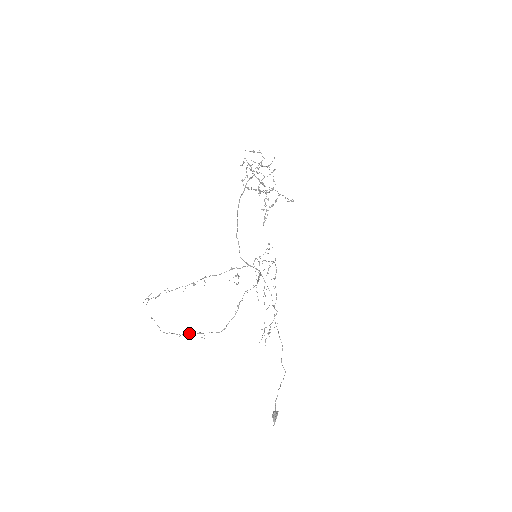
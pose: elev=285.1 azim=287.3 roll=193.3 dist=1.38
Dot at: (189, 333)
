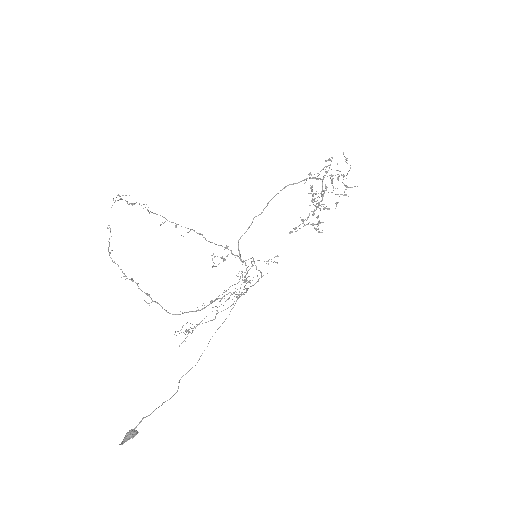
Dot at: occluded
